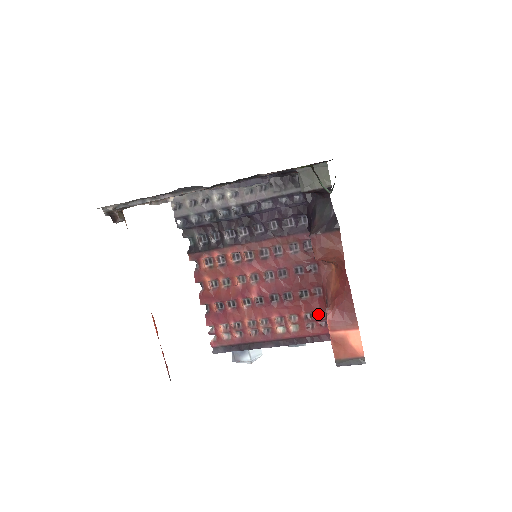
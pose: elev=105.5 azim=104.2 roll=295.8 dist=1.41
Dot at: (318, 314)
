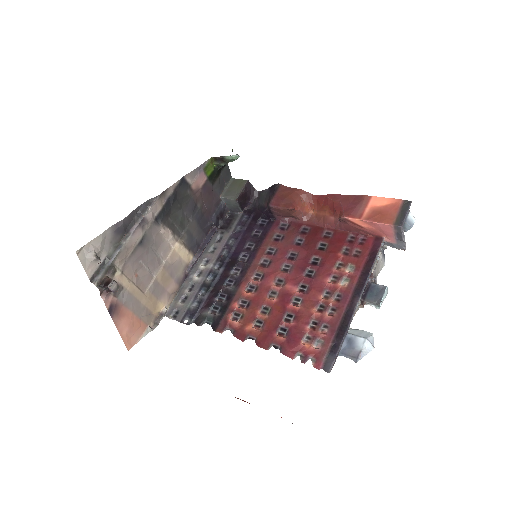
Dot at: (349, 243)
